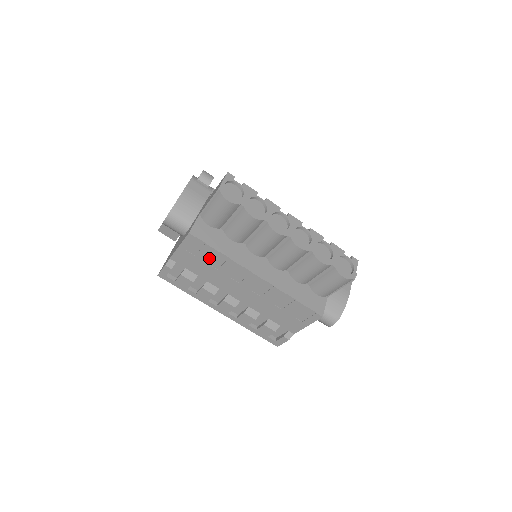
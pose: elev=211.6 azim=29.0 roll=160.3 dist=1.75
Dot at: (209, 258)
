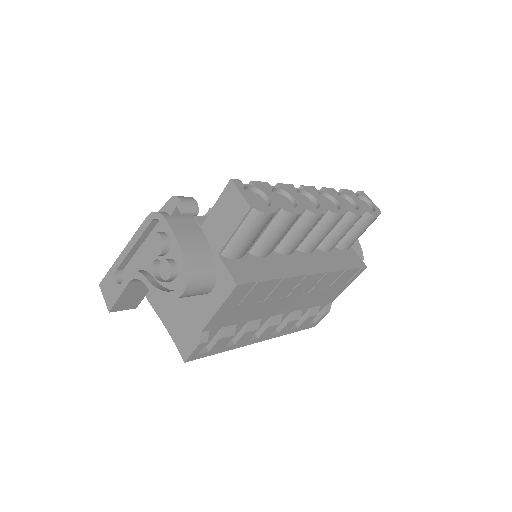
Dot at: (257, 295)
